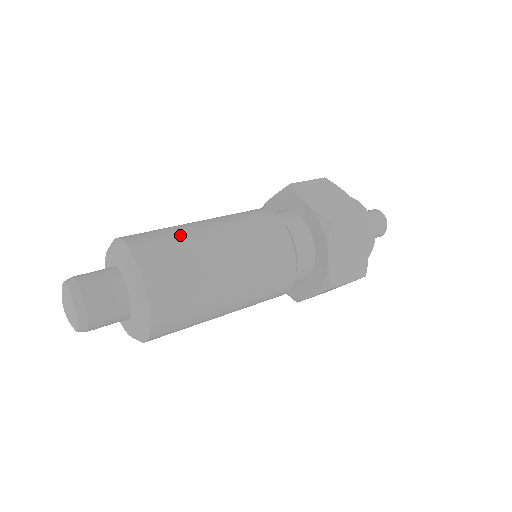
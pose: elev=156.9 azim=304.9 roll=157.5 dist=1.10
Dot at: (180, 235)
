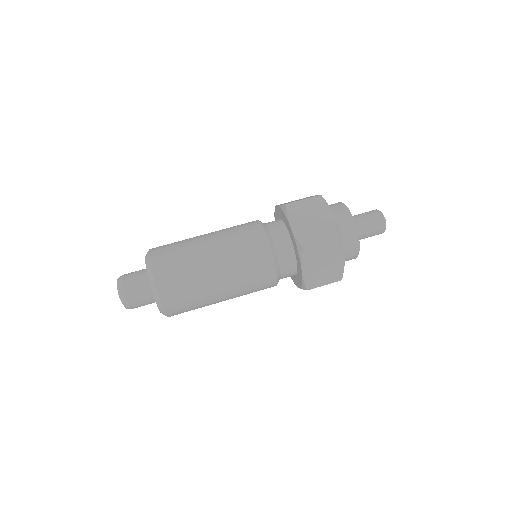
Dot at: (187, 255)
